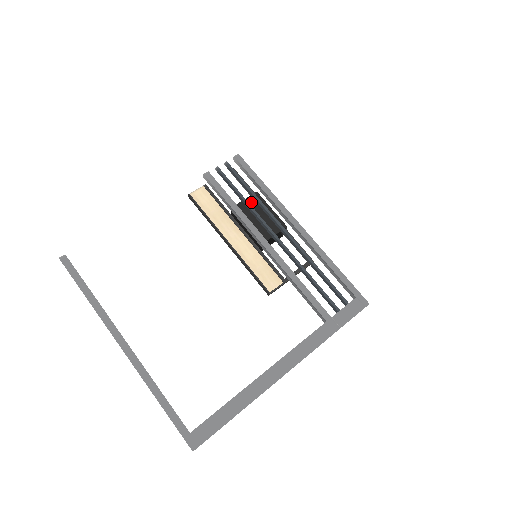
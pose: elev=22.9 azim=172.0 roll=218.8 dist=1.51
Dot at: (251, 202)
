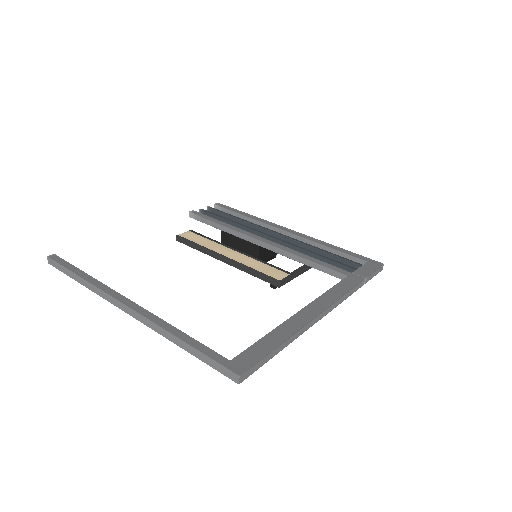
Dot at: occluded
